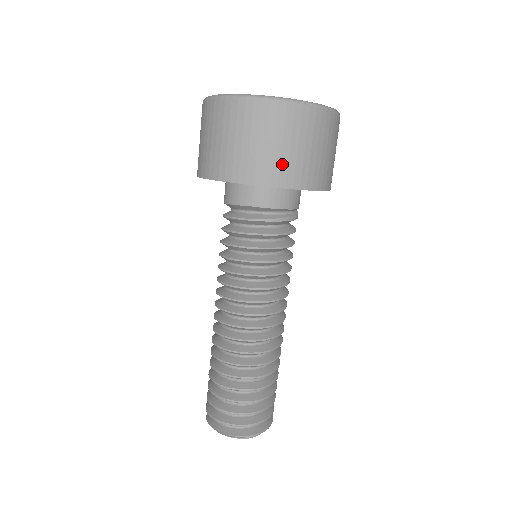
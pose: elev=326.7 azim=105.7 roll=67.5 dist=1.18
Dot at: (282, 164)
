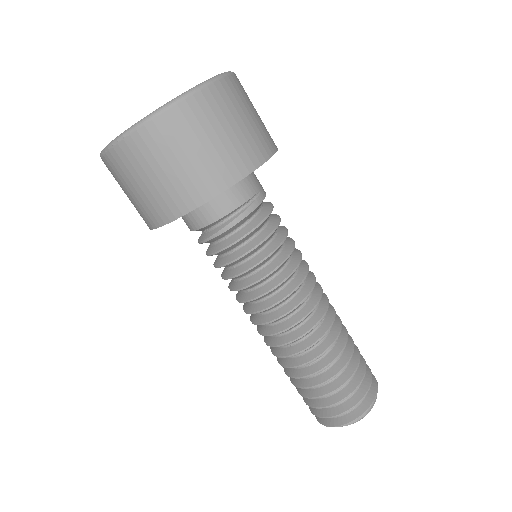
Dot at: (152, 202)
